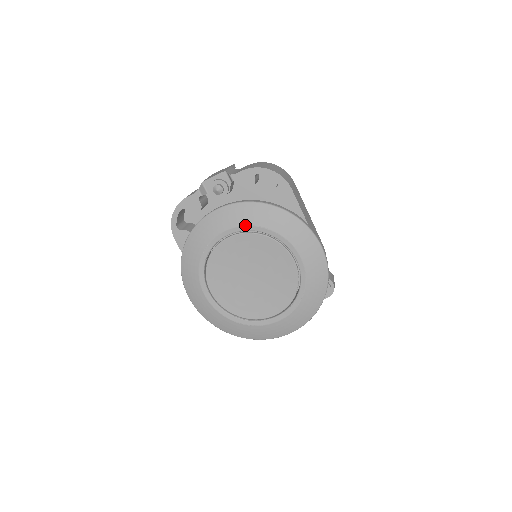
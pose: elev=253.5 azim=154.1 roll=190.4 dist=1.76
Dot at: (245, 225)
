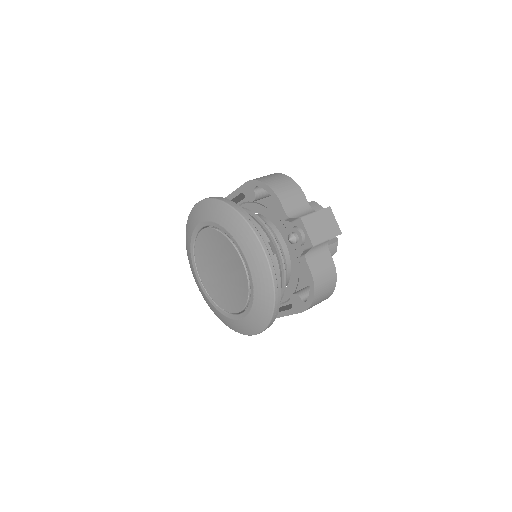
Dot at: (252, 278)
